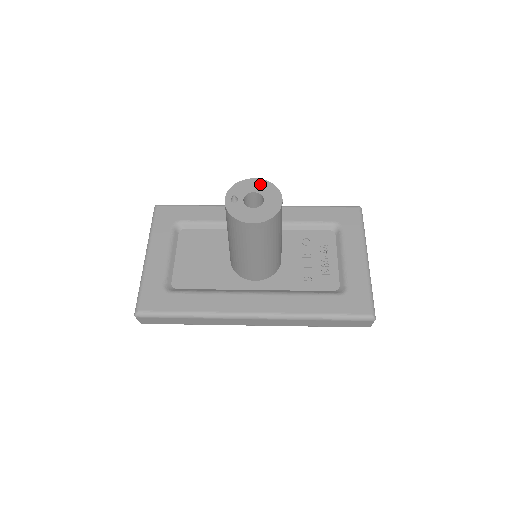
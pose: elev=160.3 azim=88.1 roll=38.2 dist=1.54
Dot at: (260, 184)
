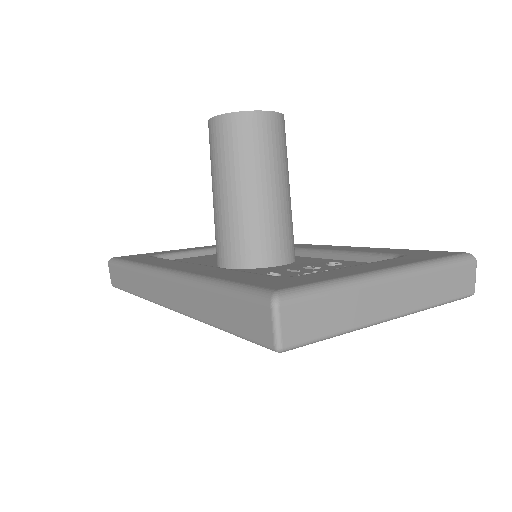
Dot at: occluded
